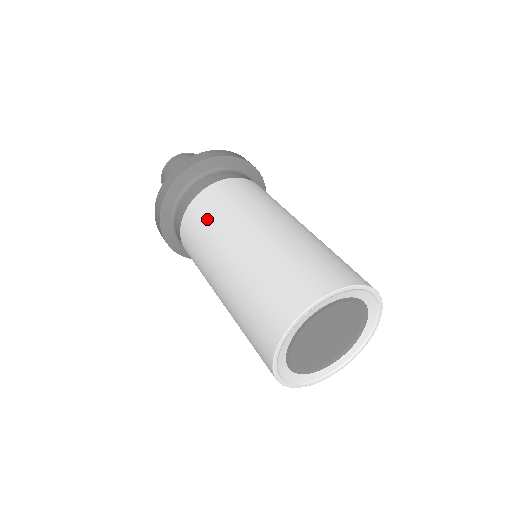
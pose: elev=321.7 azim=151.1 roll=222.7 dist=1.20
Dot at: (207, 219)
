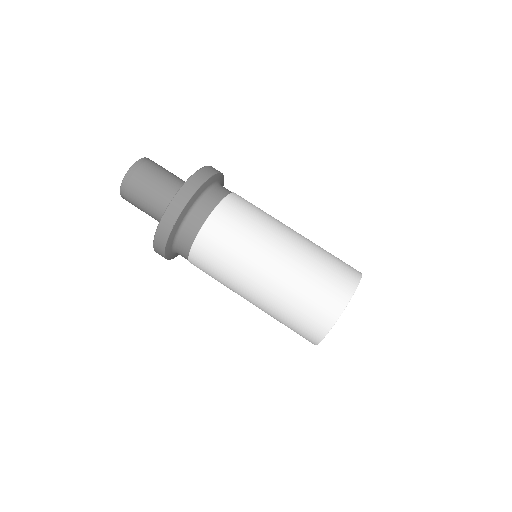
Dot at: (239, 229)
